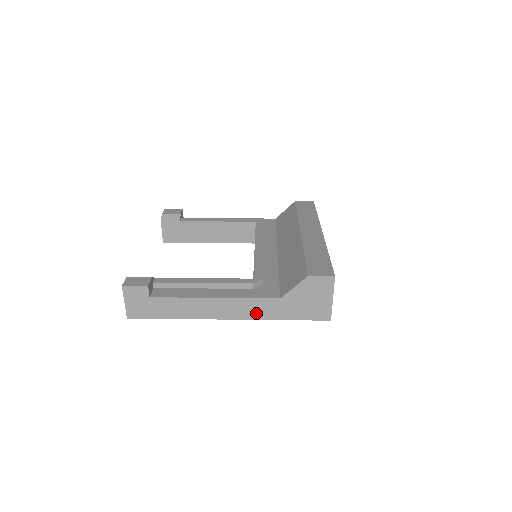
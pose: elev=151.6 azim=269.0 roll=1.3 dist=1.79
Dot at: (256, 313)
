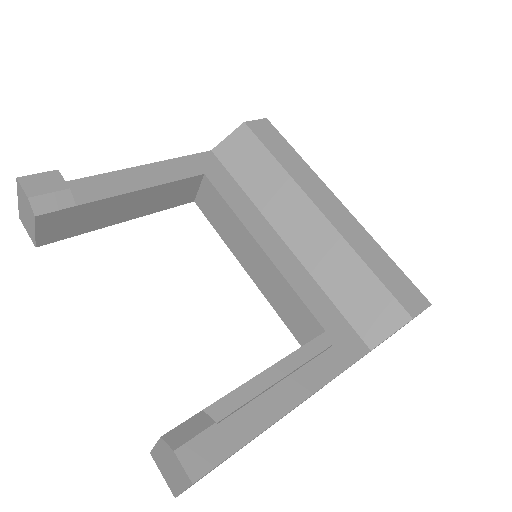
Dot at: occluded
